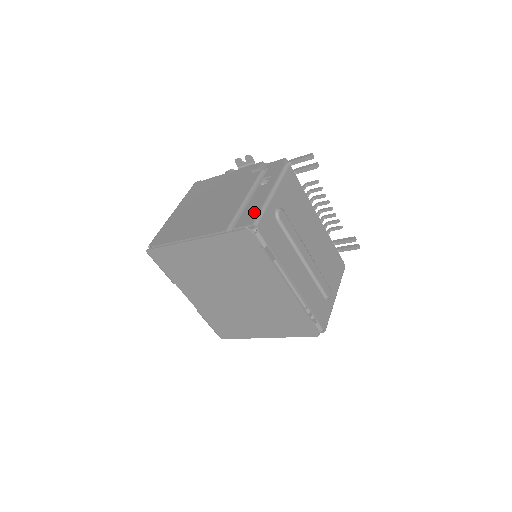
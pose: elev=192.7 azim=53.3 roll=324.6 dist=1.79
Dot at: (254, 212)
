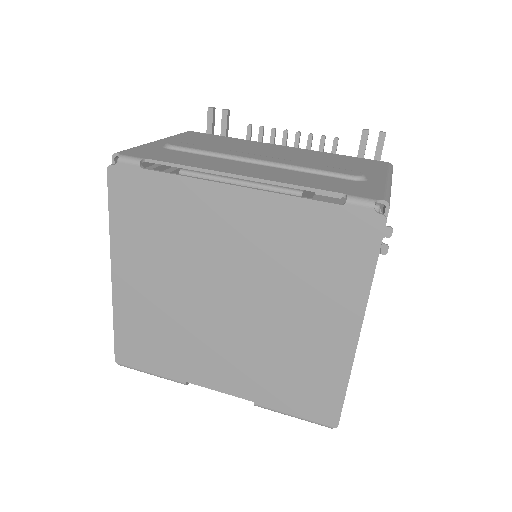
Dot at: occluded
